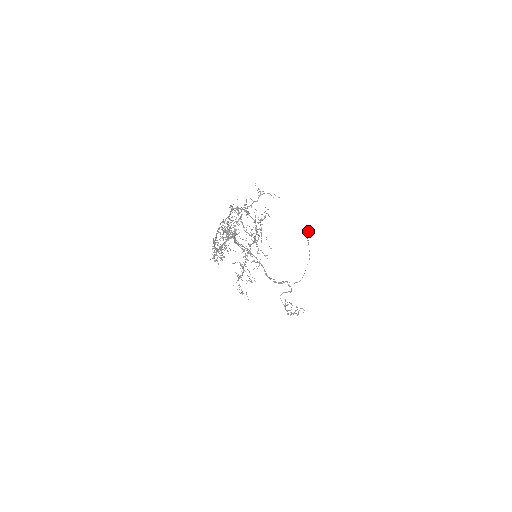
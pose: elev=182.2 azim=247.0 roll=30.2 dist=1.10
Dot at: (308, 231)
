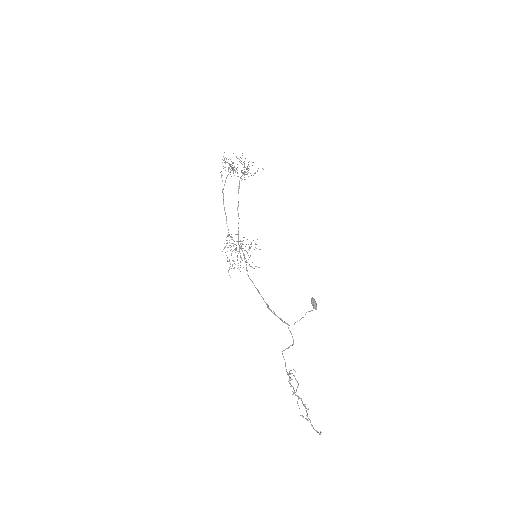
Dot at: (315, 301)
